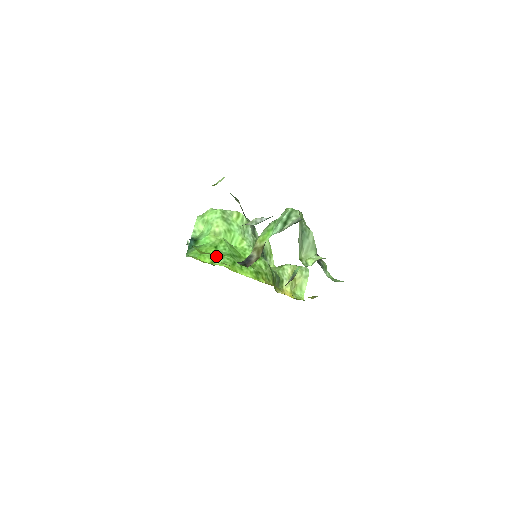
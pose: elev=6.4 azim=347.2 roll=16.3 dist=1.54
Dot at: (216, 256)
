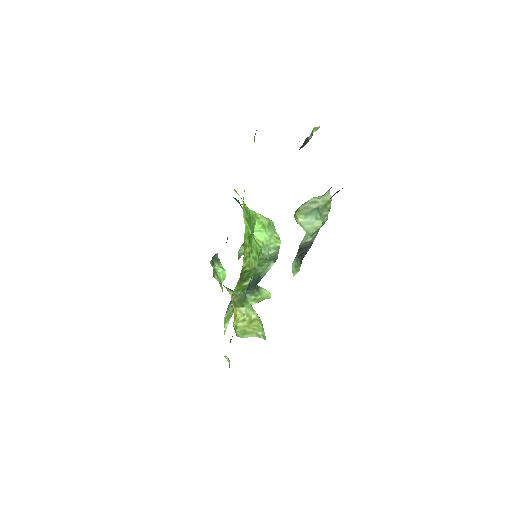
Dot at: occluded
